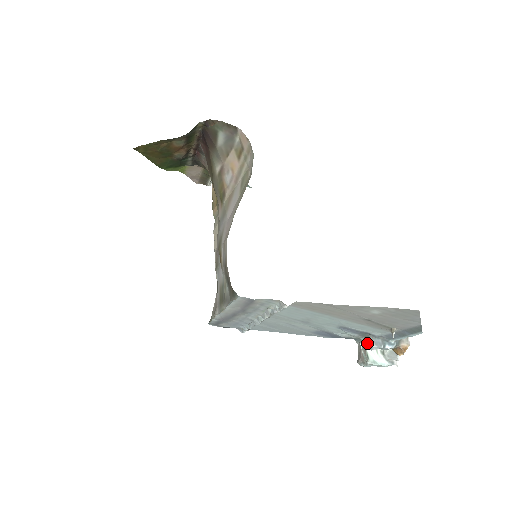
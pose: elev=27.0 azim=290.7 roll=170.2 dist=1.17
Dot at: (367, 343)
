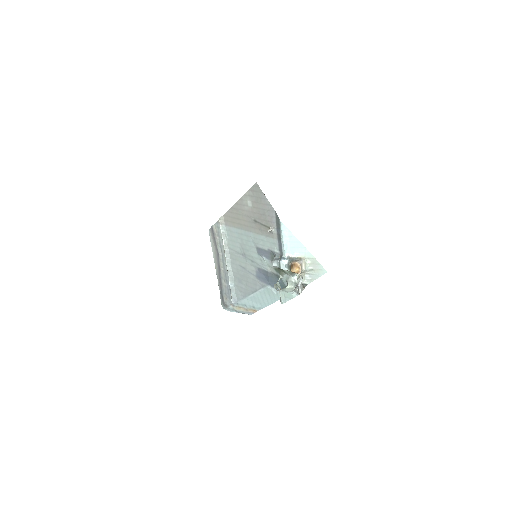
Dot at: occluded
